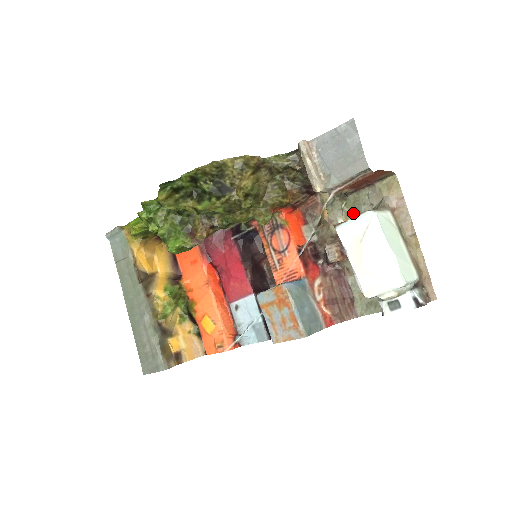
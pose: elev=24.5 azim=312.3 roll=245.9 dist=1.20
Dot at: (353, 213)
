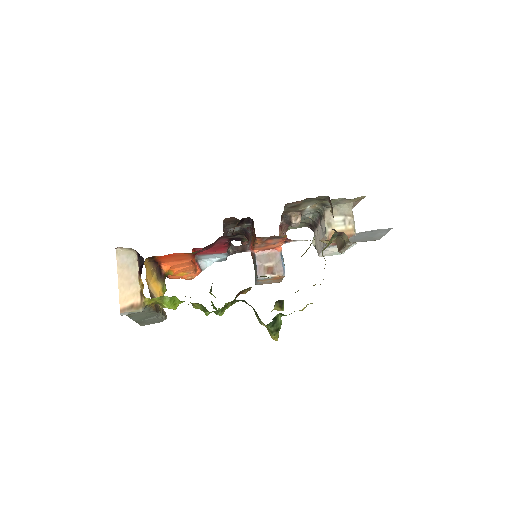
Dot at: (322, 204)
